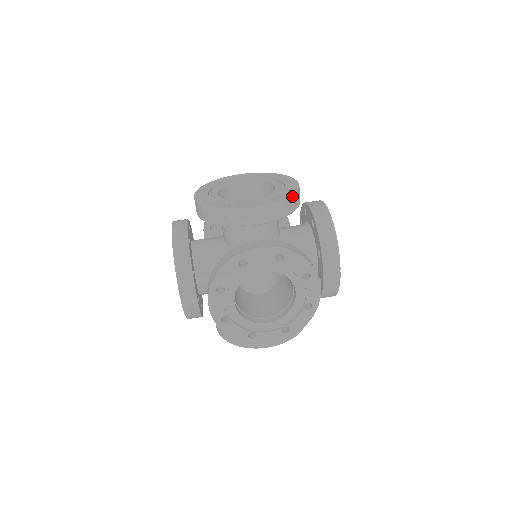
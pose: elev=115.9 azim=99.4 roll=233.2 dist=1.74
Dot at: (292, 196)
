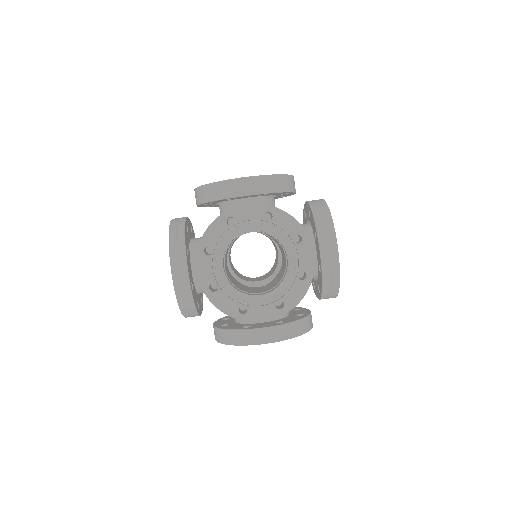
Dot at: occluded
